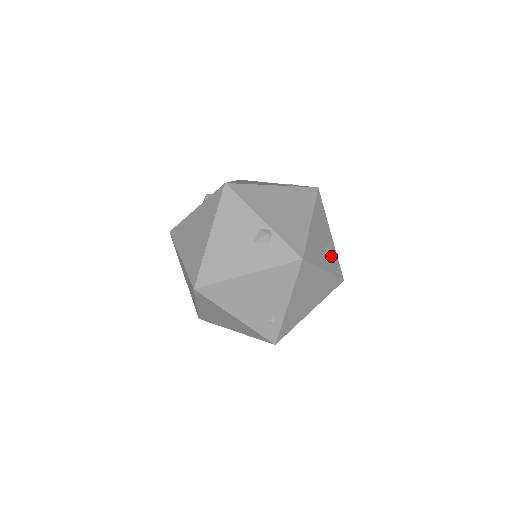
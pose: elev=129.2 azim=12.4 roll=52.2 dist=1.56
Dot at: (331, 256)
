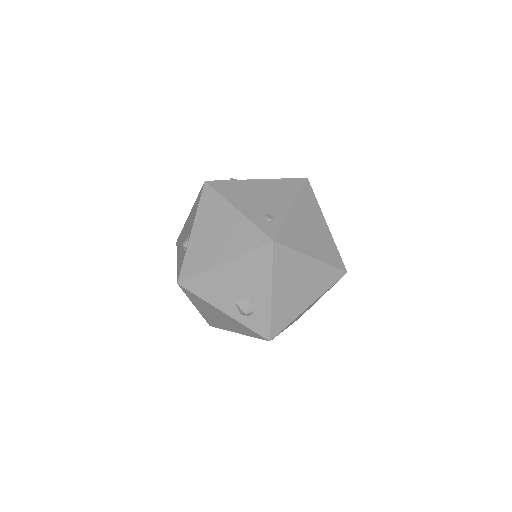
Dot at: (243, 308)
